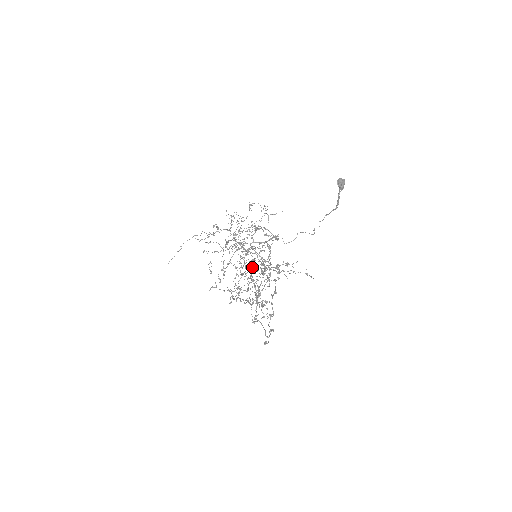
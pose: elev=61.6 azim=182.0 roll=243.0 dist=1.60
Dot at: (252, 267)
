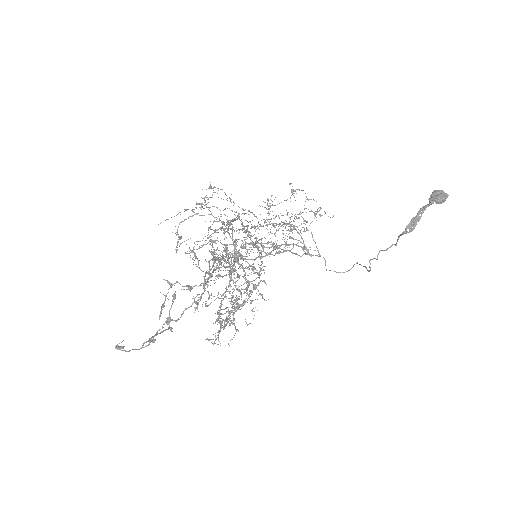
Dot at: occluded
